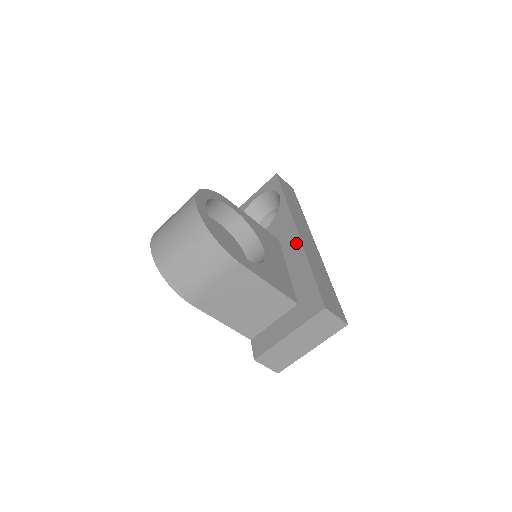
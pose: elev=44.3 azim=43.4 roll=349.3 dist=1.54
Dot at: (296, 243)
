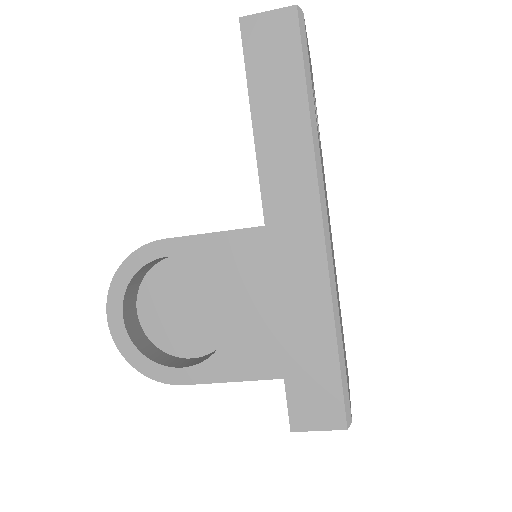
Dot at: (270, 267)
